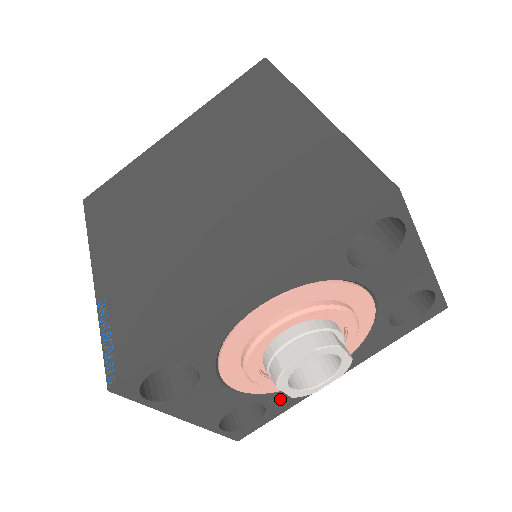
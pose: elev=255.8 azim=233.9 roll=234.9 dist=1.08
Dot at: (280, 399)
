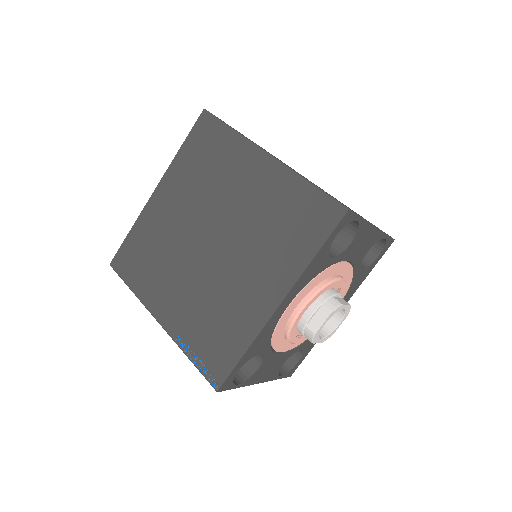
Dot at: occluded
